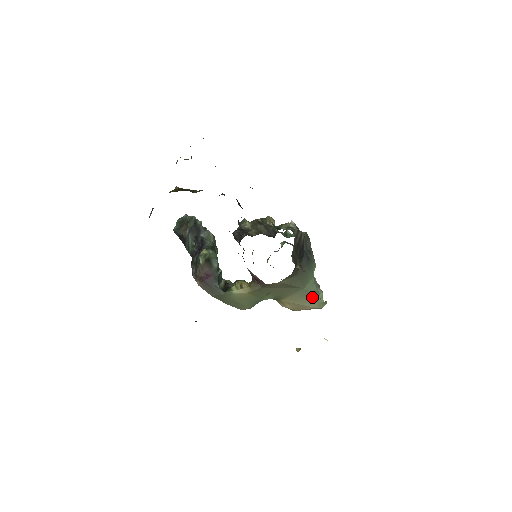
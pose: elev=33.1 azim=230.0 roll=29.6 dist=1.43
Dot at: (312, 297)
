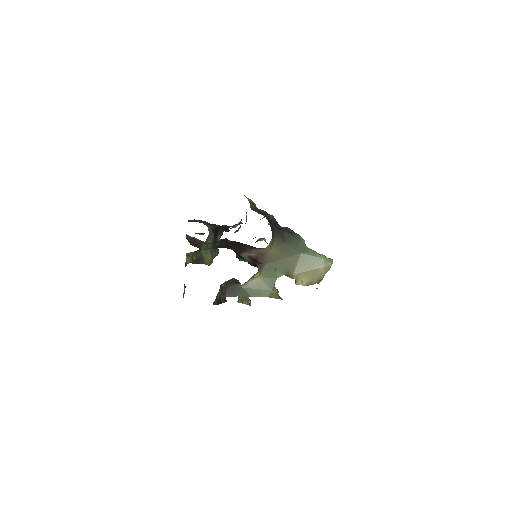
Dot at: (314, 258)
